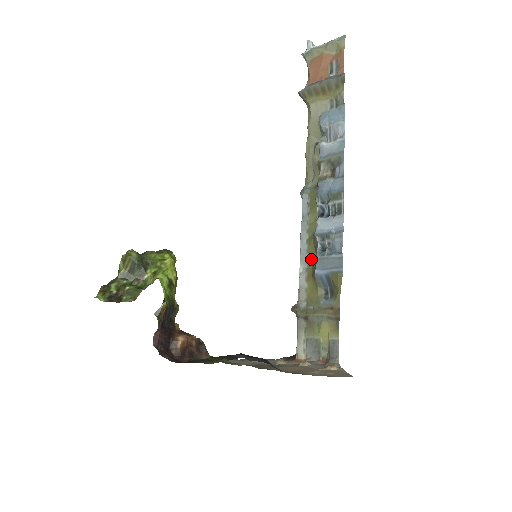
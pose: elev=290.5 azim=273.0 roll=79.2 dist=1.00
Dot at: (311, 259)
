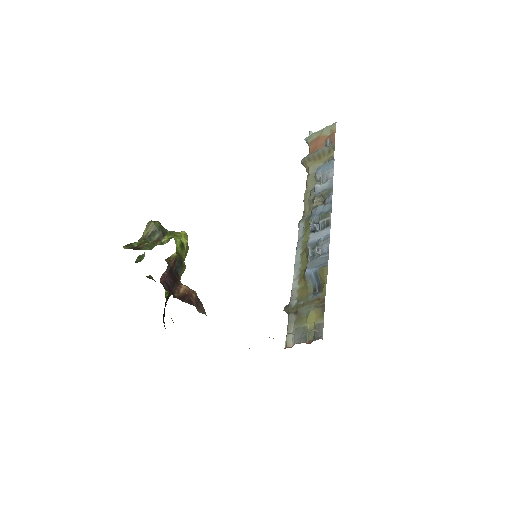
Dot at: (303, 267)
